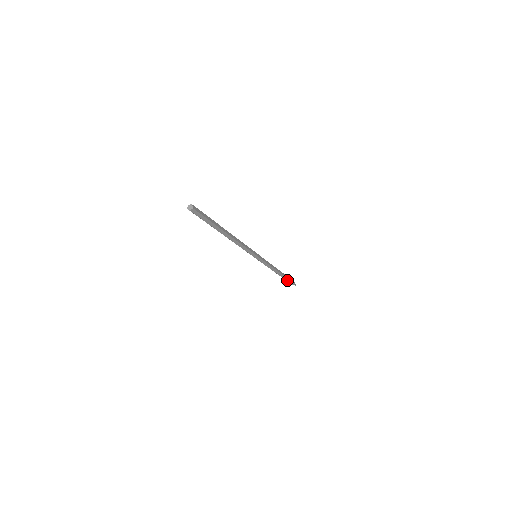
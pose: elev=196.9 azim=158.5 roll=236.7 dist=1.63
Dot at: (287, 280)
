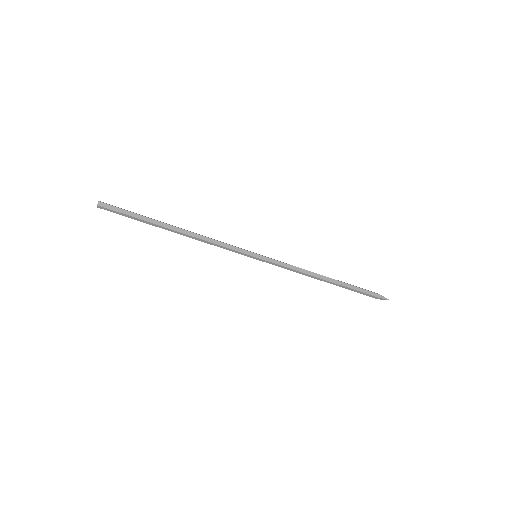
Dot at: (355, 291)
